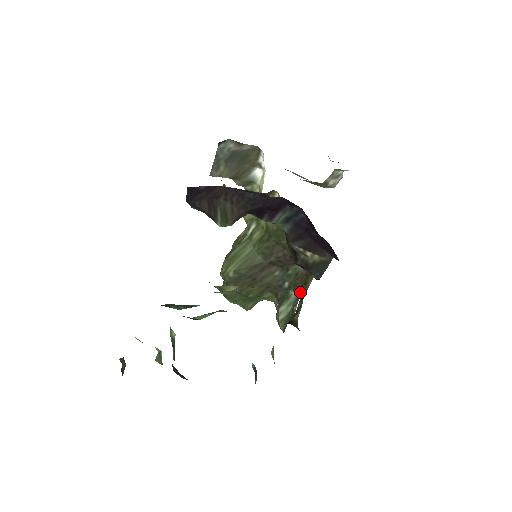
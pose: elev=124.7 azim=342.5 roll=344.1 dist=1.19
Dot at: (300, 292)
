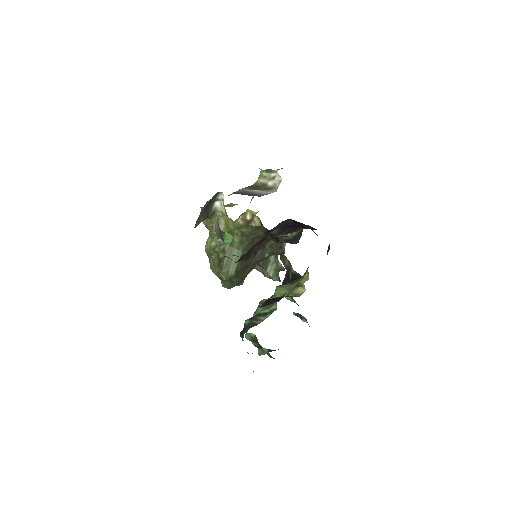
Dot at: (279, 254)
